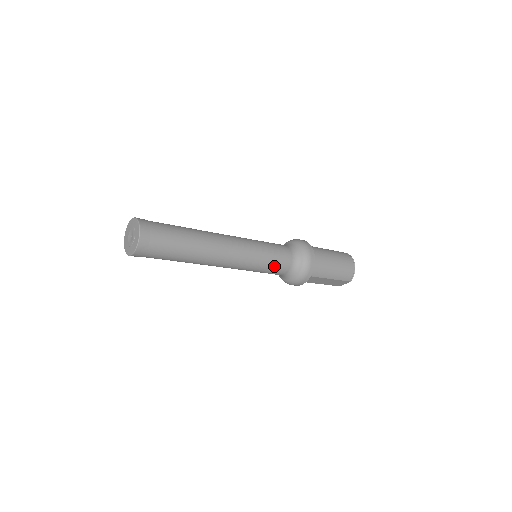
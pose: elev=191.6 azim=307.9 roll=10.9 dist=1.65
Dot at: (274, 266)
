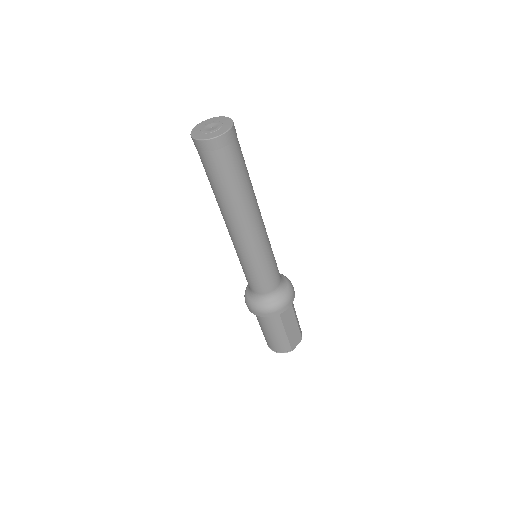
Dot at: (276, 264)
